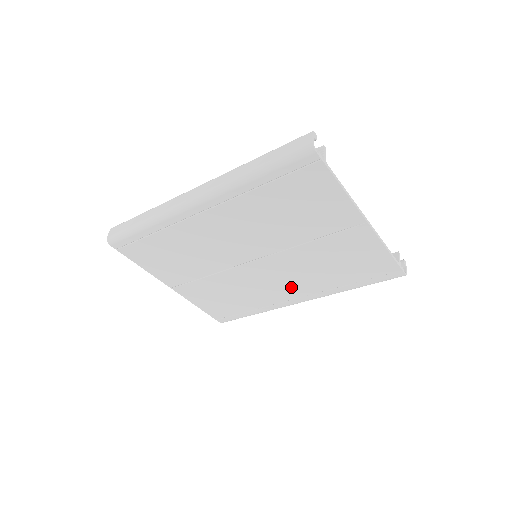
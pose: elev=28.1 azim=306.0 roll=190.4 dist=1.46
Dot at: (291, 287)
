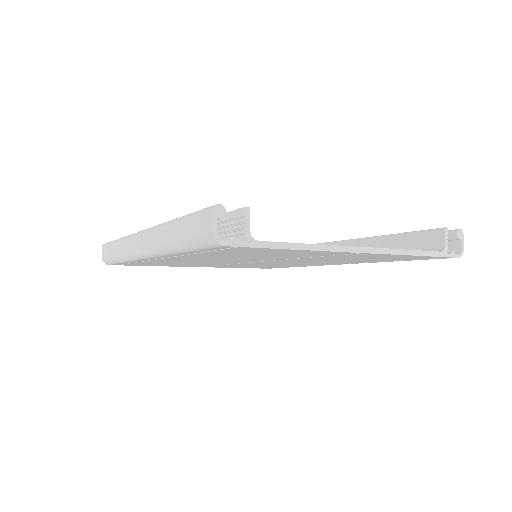
Dot at: (317, 263)
